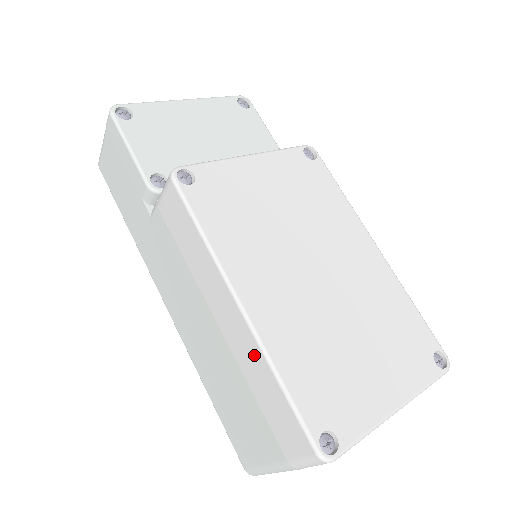
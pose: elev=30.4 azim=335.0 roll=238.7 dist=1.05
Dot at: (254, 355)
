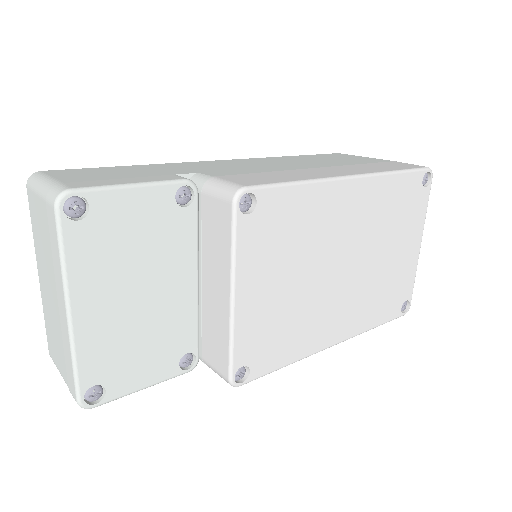
Dot at: occluded
